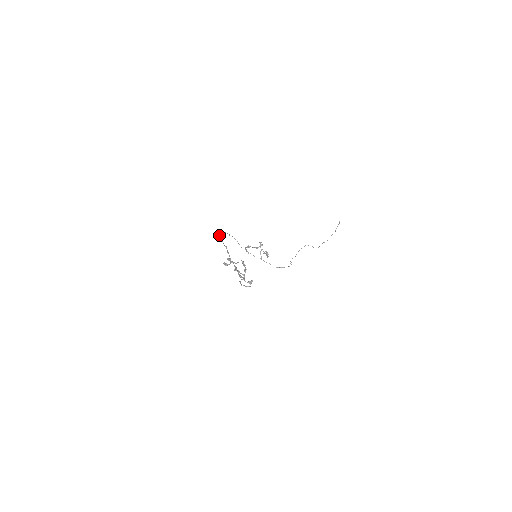
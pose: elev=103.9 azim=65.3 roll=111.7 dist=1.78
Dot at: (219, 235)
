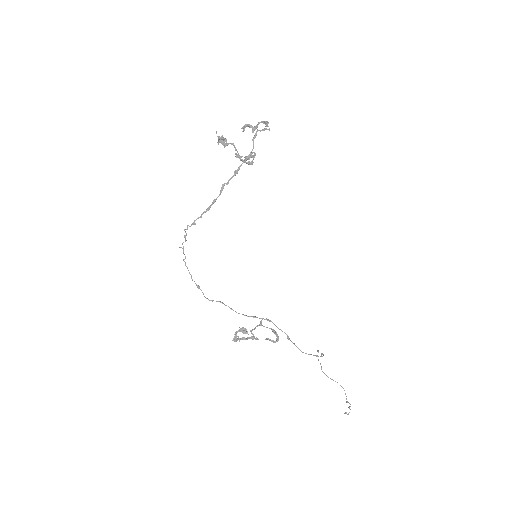
Dot at: occluded
